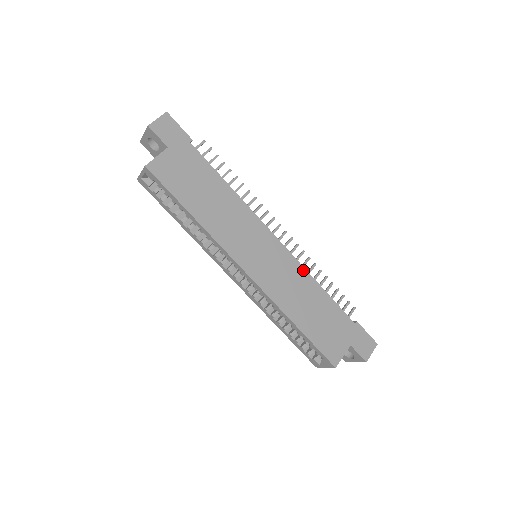
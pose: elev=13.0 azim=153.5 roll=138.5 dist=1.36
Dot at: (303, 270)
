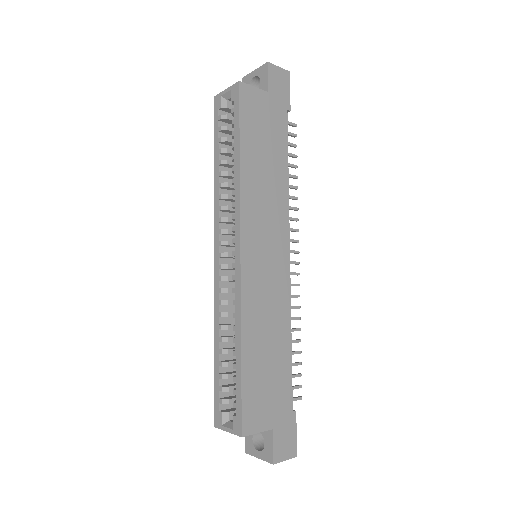
Dot at: (288, 308)
